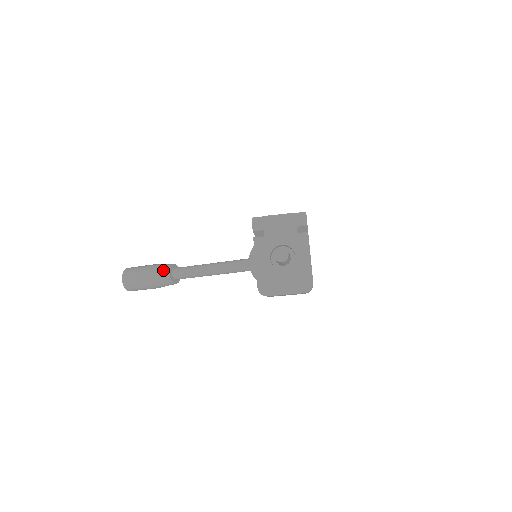
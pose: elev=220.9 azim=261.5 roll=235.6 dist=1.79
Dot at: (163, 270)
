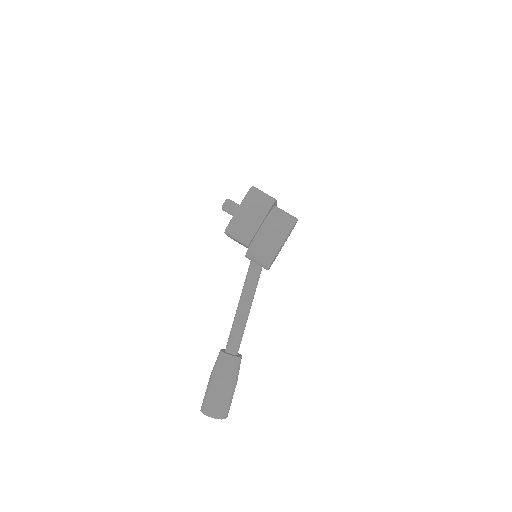
Dot at: occluded
